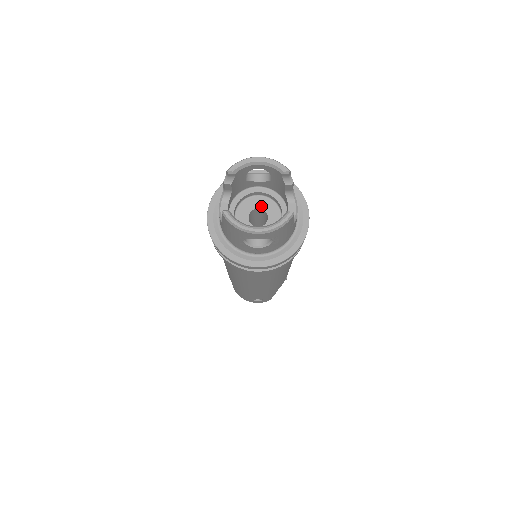
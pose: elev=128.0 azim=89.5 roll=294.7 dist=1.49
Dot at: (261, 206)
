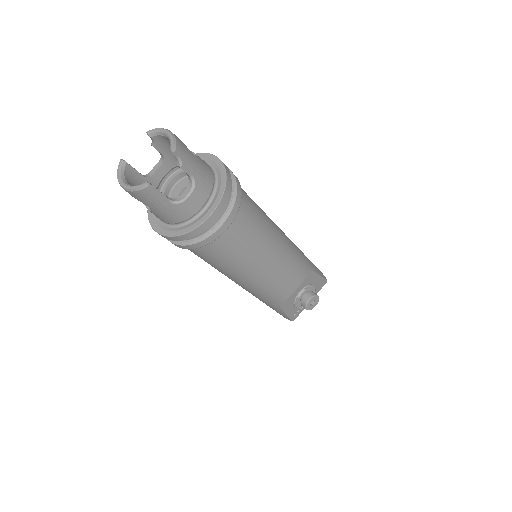
Dot at: occluded
